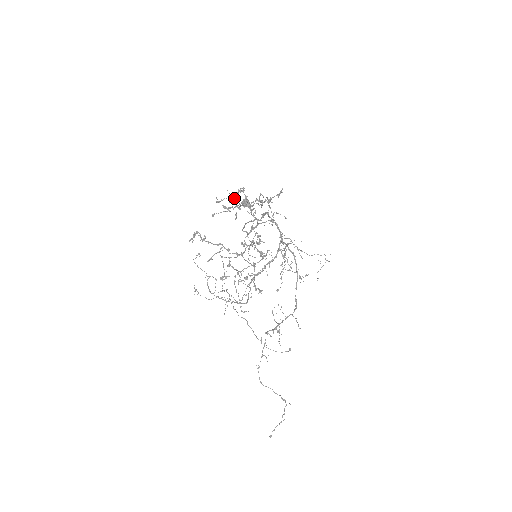
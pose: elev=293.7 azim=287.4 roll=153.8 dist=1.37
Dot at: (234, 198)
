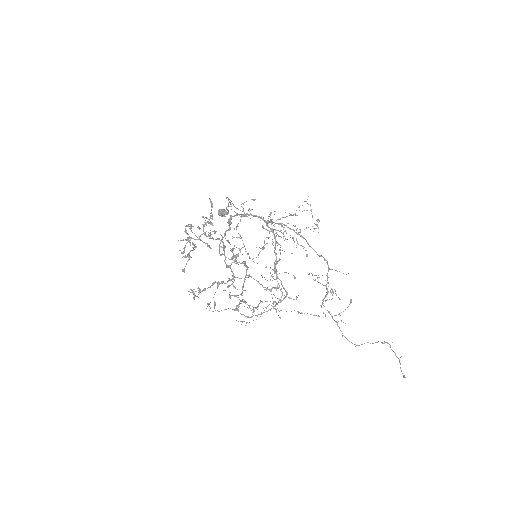
Dot at: occluded
